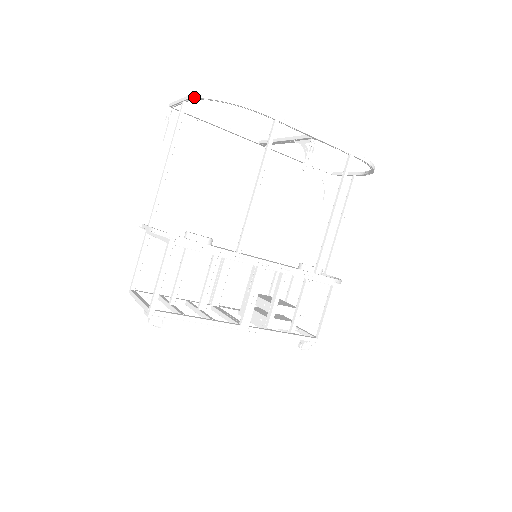
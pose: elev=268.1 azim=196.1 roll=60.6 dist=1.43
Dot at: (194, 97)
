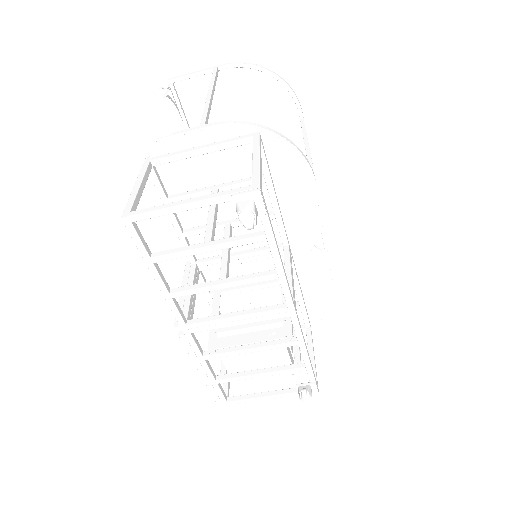
Dot at: (241, 63)
